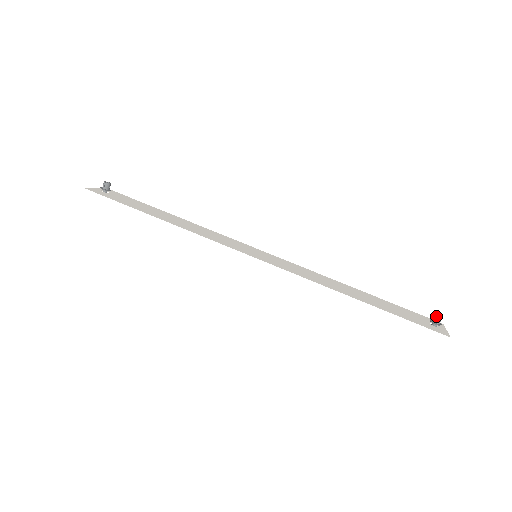
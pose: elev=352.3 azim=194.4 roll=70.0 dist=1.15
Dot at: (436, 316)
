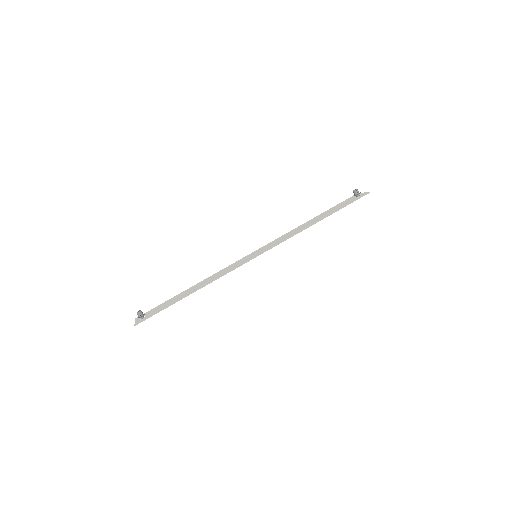
Dot at: (355, 191)
